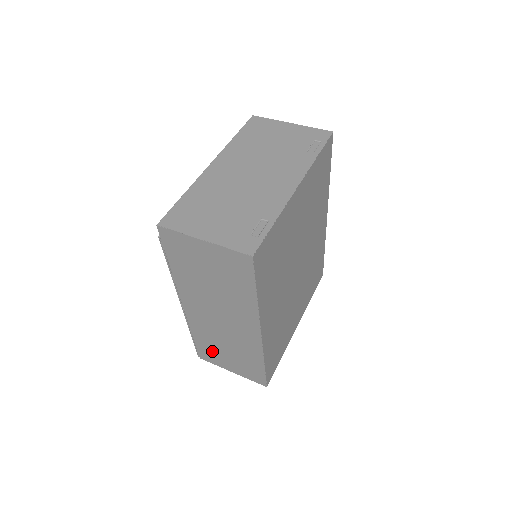
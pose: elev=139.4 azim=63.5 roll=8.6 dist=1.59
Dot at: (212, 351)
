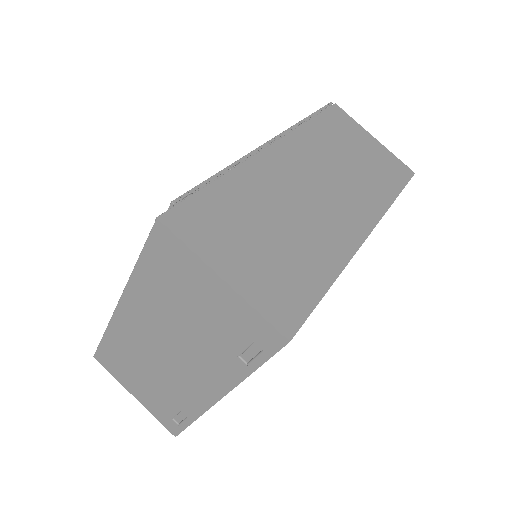
Dot at: occluded
